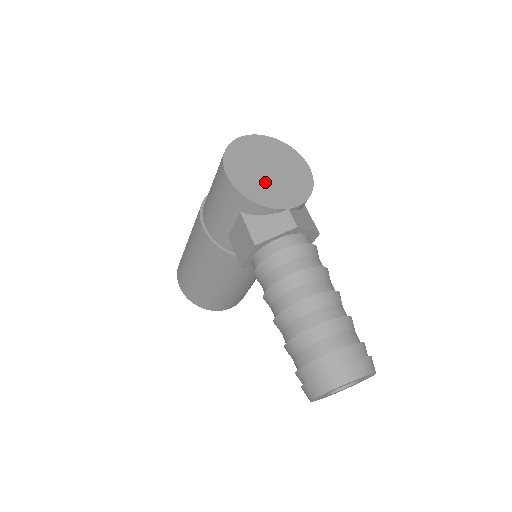
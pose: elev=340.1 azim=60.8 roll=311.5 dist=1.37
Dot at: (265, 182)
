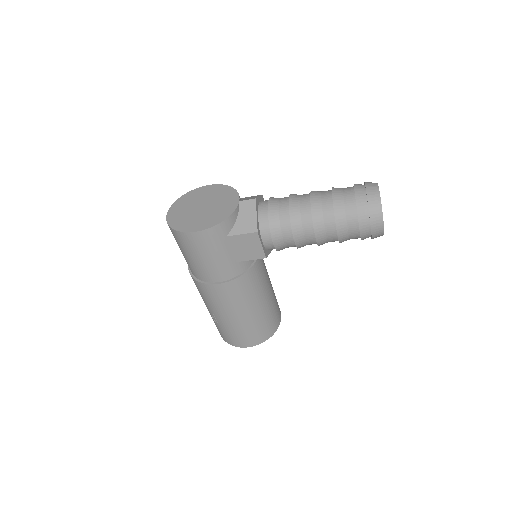
Dot at: (211, 211)
